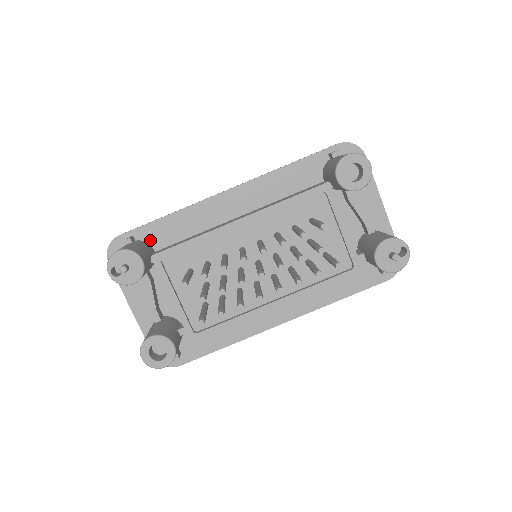
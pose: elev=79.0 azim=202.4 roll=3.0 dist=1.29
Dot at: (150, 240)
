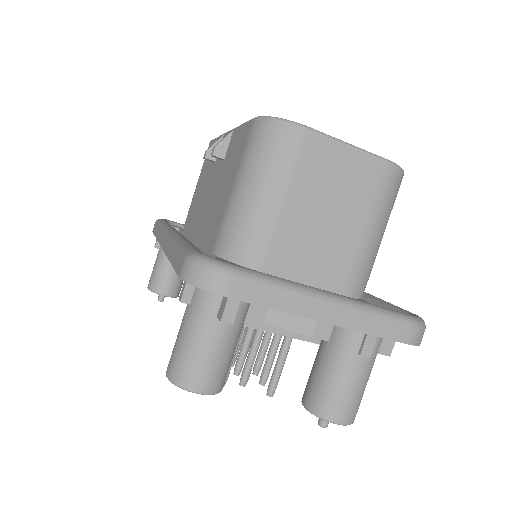
Dot at: occluded
